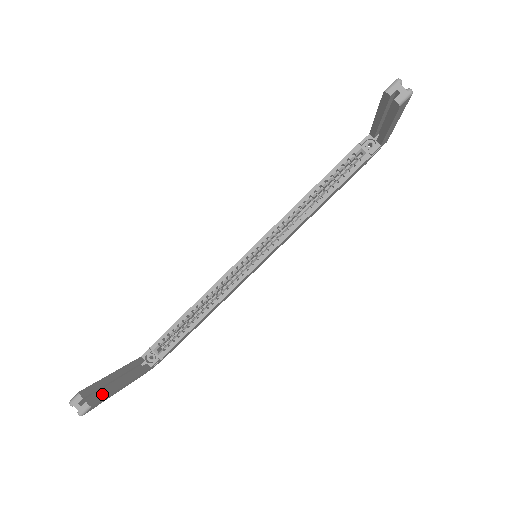
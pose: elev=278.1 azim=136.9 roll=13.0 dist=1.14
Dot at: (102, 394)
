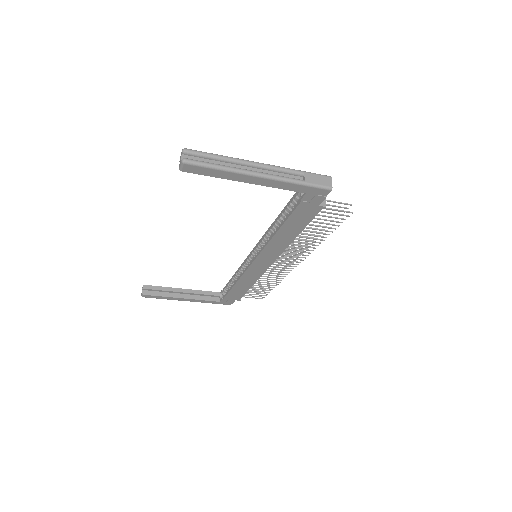
Dot at: (158, 293)
